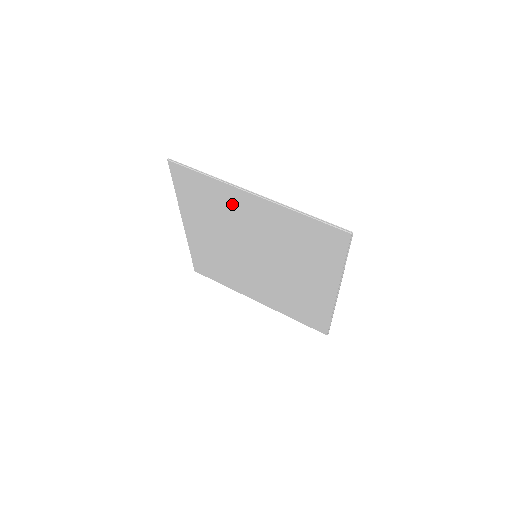
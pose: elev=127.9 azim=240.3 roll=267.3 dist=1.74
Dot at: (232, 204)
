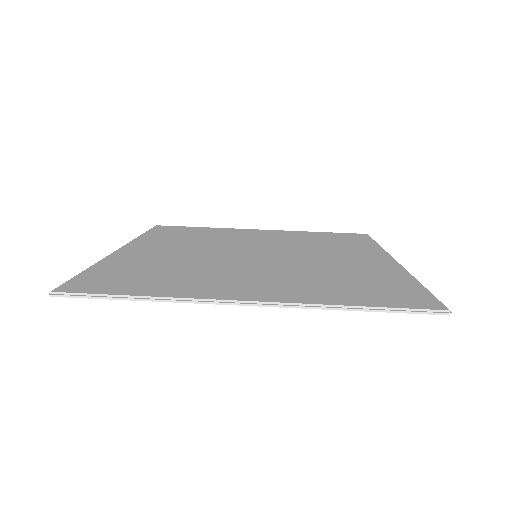
Dot at: occluded
